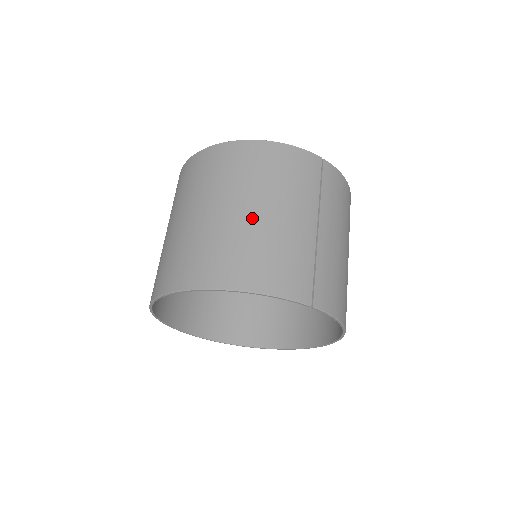
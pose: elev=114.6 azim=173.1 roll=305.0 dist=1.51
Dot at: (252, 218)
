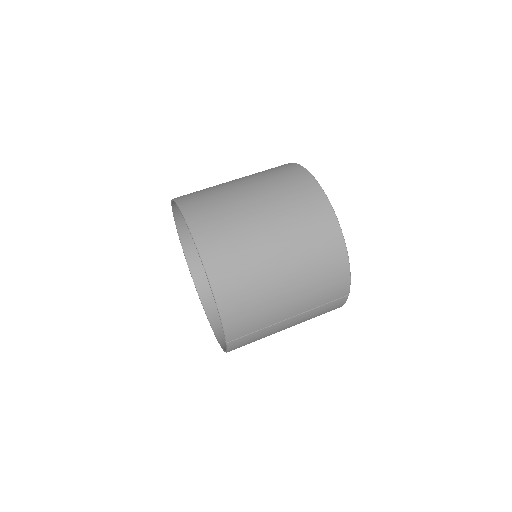
Dot at: (276, 278)
